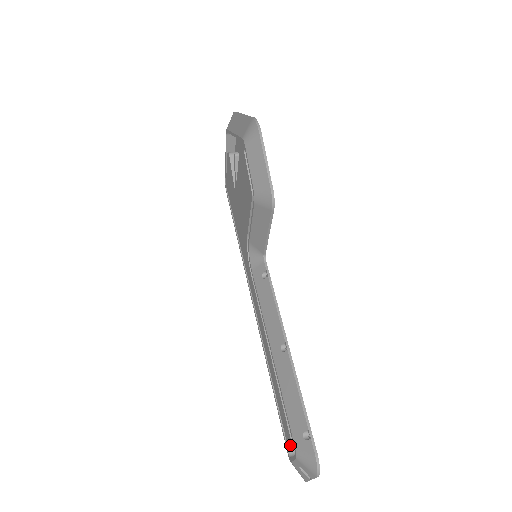
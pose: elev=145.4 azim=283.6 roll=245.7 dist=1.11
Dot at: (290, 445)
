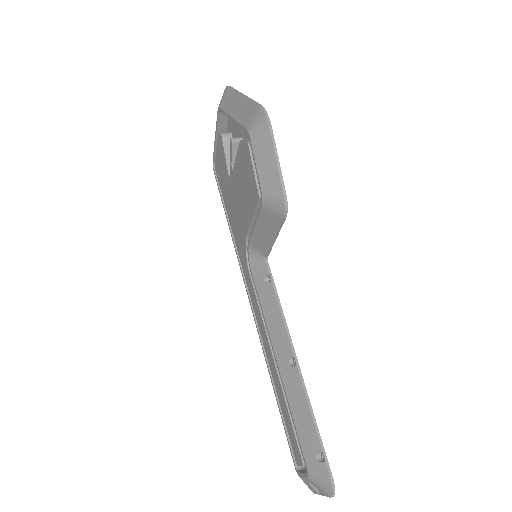
Dot at: (299, 461)
